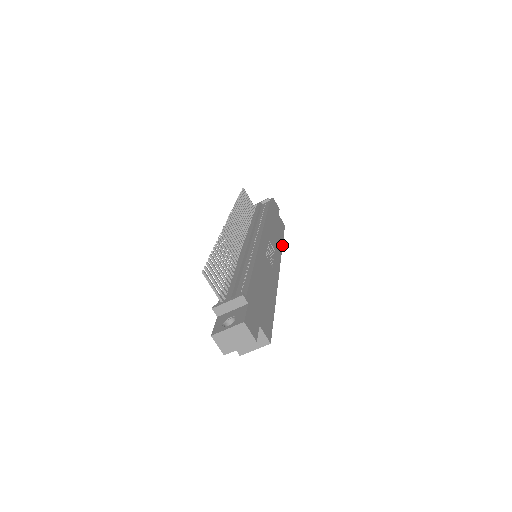
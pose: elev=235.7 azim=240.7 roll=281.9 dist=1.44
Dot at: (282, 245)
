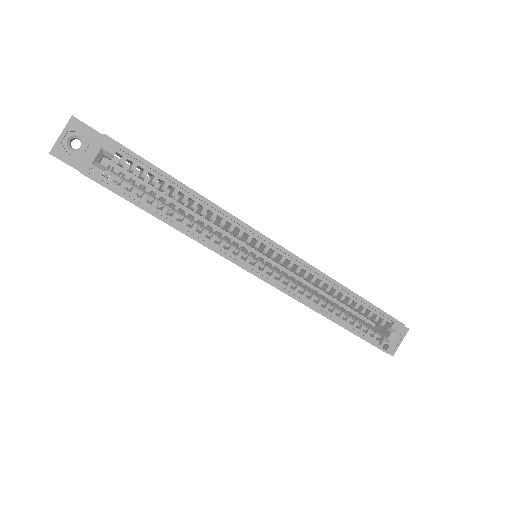
Dot at: (344, 286)
